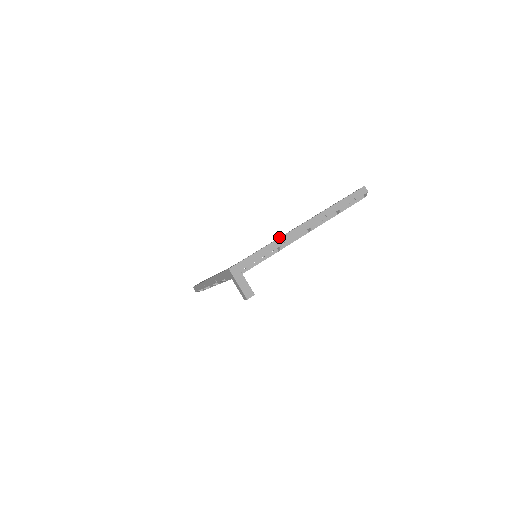
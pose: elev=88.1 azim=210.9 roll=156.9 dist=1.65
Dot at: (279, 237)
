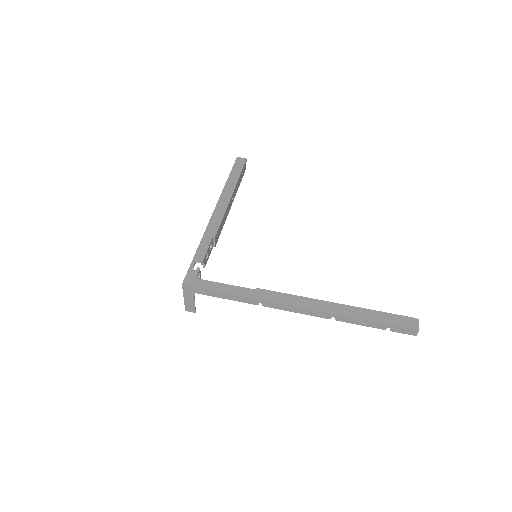
Dot at: (265, 293)
